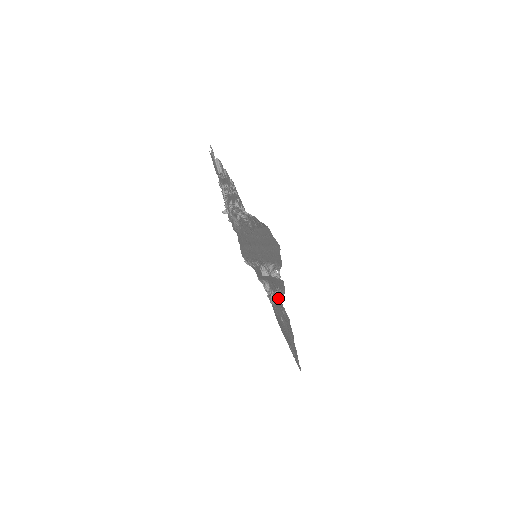
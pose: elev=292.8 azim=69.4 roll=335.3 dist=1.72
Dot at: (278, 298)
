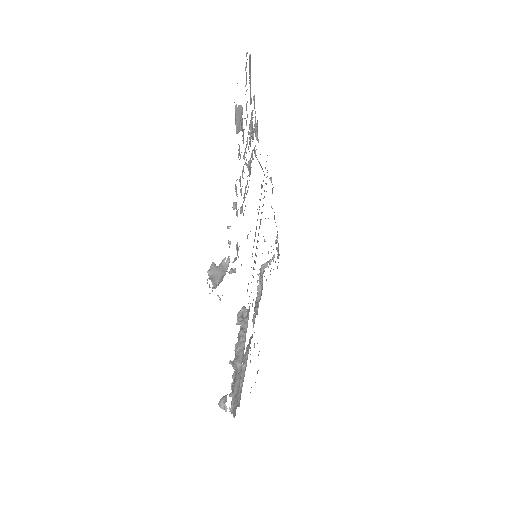
Dot at: occluded
